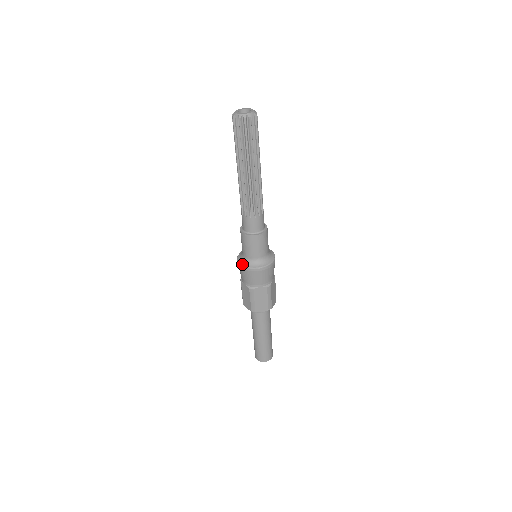
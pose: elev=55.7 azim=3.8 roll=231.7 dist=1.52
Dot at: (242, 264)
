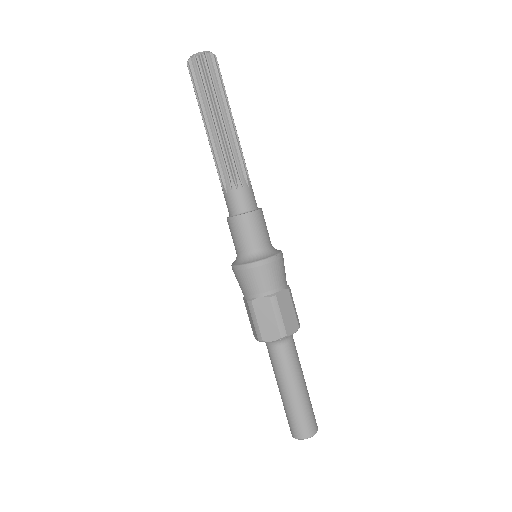
Dot at: (251, 262)
